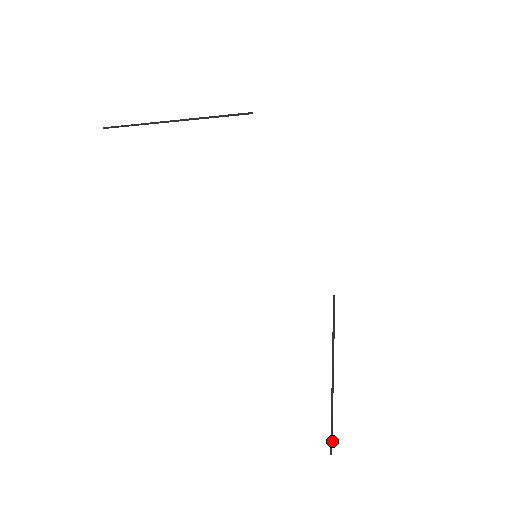
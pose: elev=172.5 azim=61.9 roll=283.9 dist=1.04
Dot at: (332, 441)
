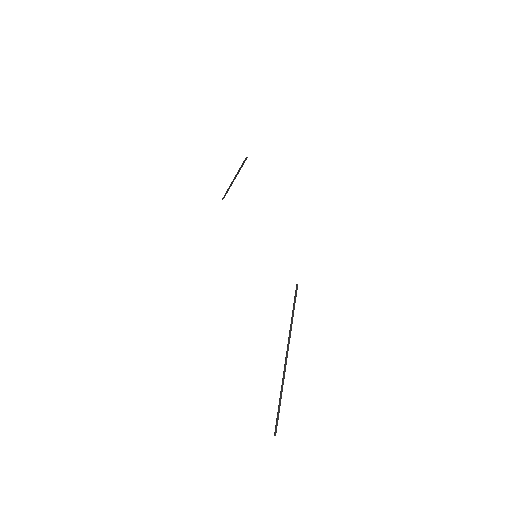
Dot at: occluded
